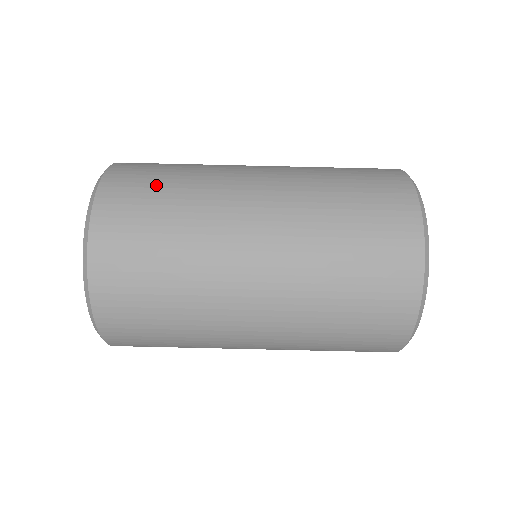
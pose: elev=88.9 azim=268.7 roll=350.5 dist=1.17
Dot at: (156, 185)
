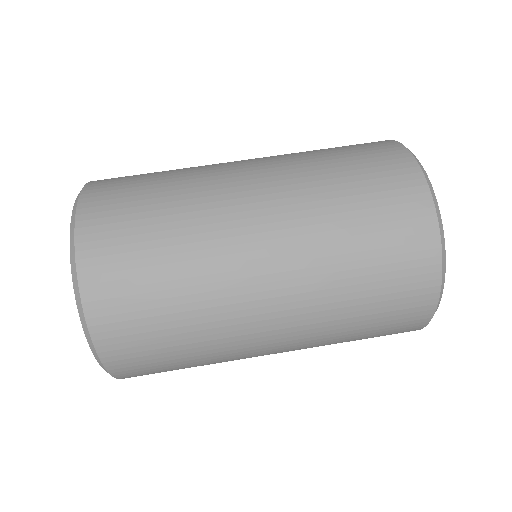
Dot at: occluded
